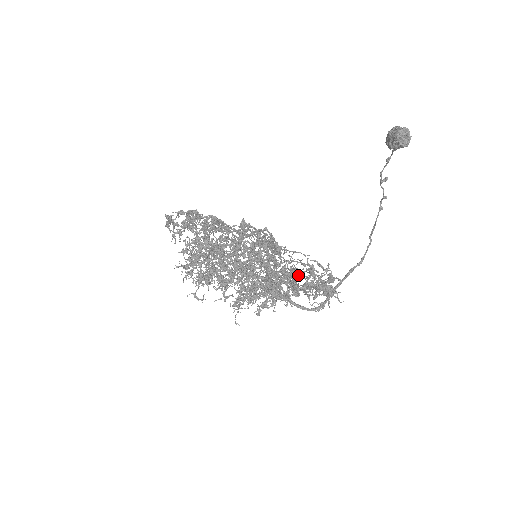
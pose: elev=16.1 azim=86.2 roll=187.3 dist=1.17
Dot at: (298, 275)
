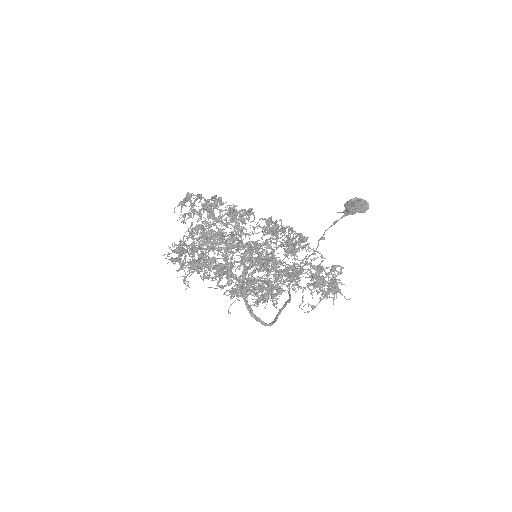
Dot at: (292, 280)
